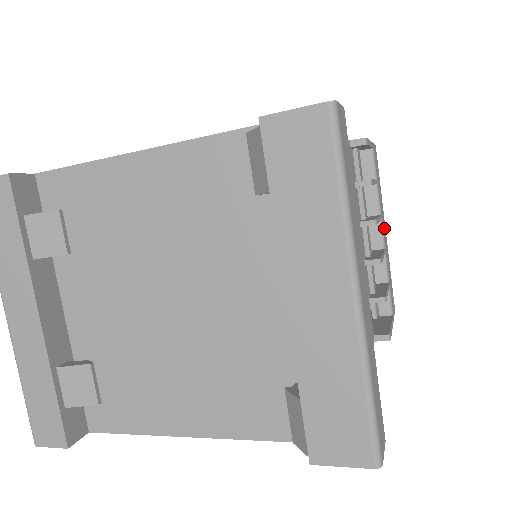
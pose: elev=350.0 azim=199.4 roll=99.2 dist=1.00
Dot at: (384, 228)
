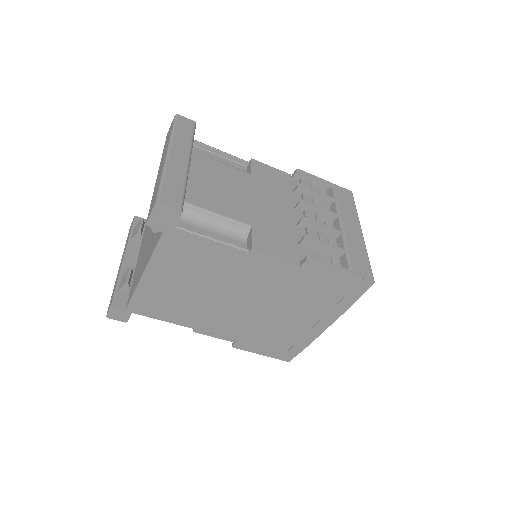
Dot at: (352, 227)
